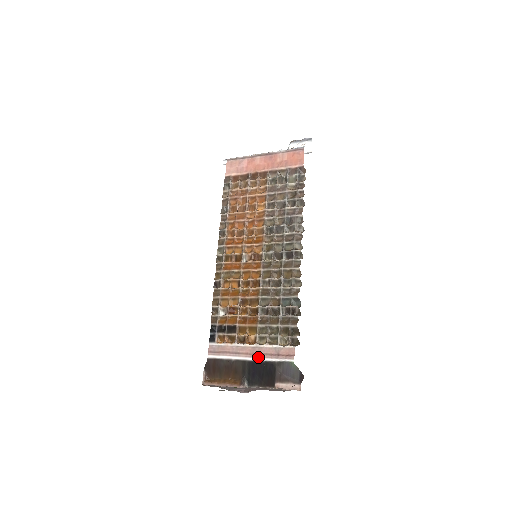
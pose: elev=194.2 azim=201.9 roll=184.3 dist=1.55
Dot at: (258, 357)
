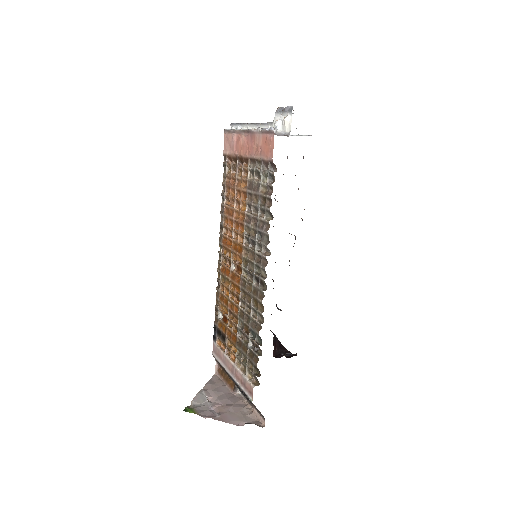
Dot at: (235, 378)
